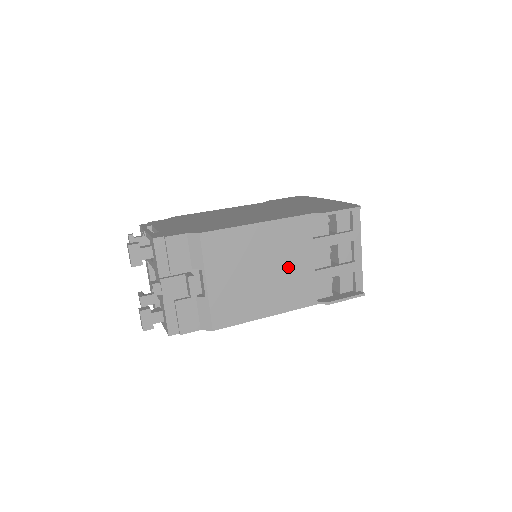
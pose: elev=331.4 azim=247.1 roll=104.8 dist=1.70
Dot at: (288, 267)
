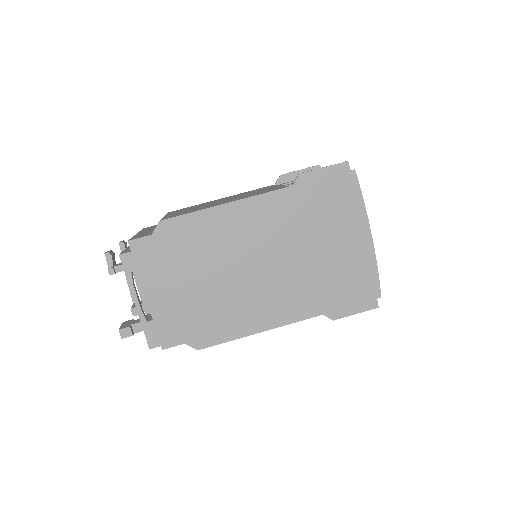
Dot at: occluded
